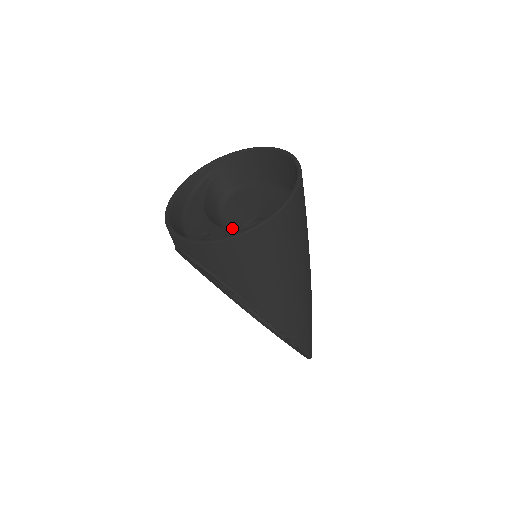
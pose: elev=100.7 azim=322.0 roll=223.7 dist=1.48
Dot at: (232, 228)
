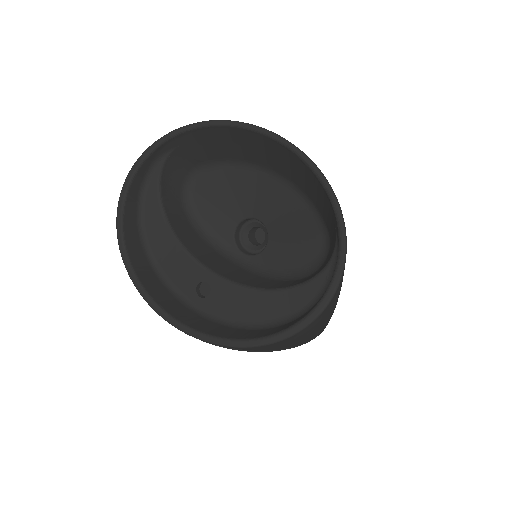
Dot at: (217, 236)
